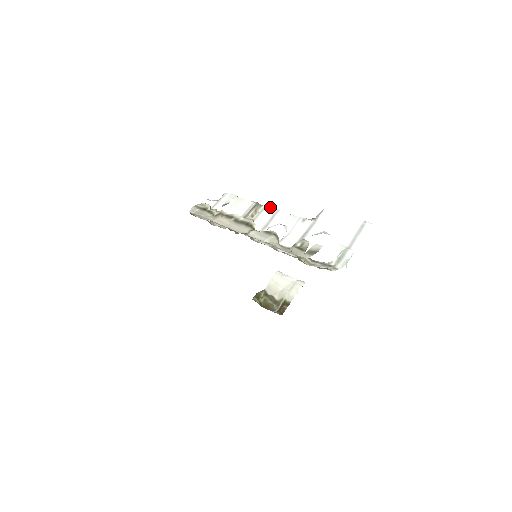
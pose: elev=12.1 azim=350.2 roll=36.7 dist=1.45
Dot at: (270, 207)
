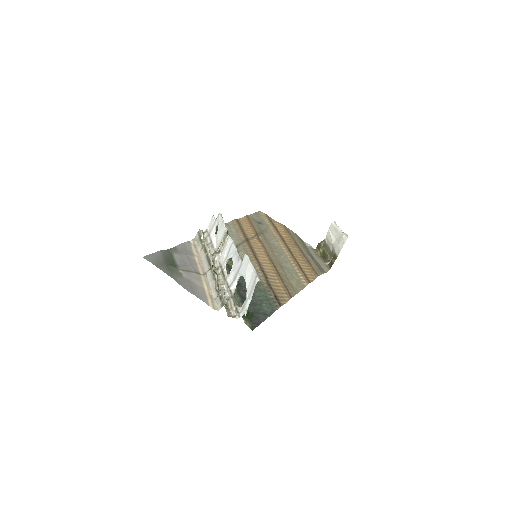
Dot at: (230, 239)
